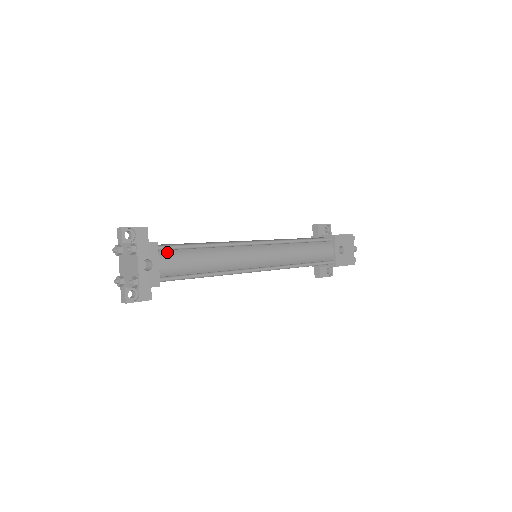
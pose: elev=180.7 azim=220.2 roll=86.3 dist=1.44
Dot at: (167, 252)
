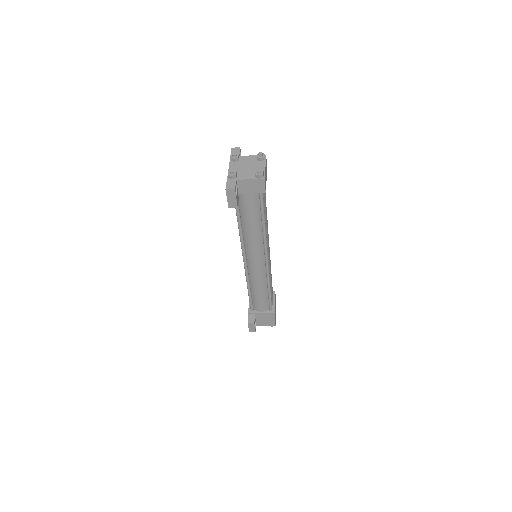
Dot at: occluded
